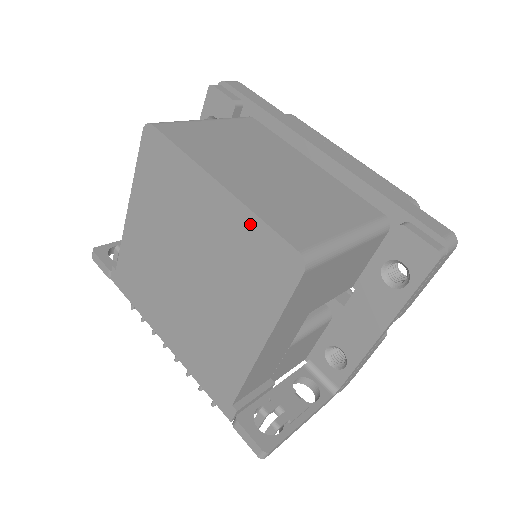
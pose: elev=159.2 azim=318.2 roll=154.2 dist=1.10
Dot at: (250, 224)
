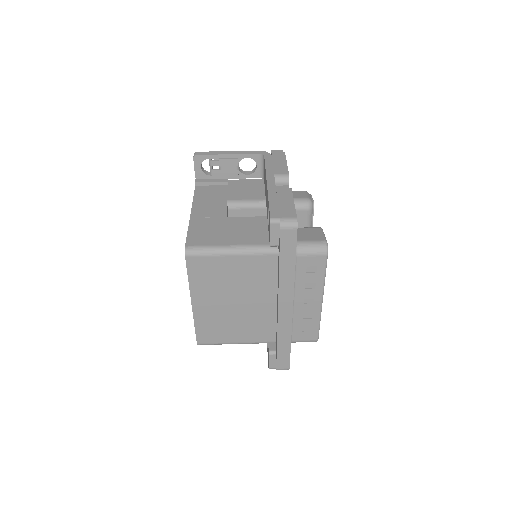
Dot at: occluded
